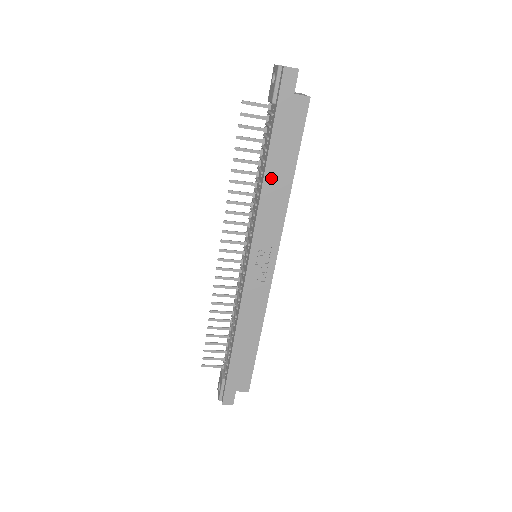
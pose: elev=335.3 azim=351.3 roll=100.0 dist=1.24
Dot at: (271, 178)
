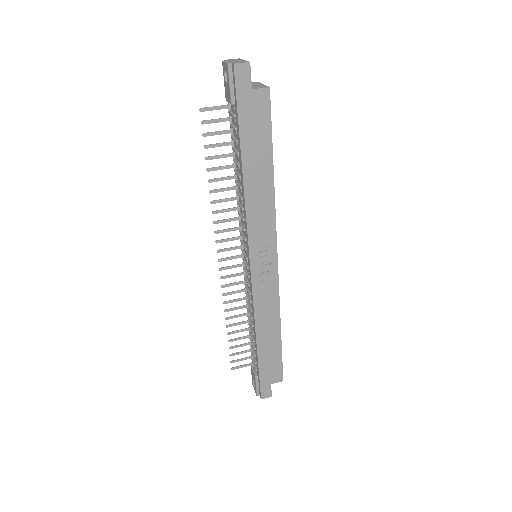
Dot at: (251, 180)
